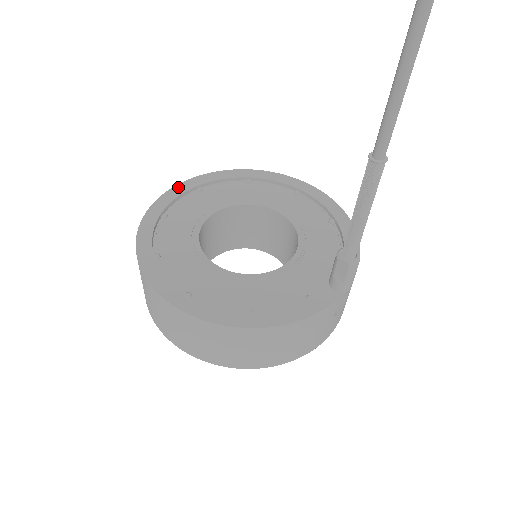
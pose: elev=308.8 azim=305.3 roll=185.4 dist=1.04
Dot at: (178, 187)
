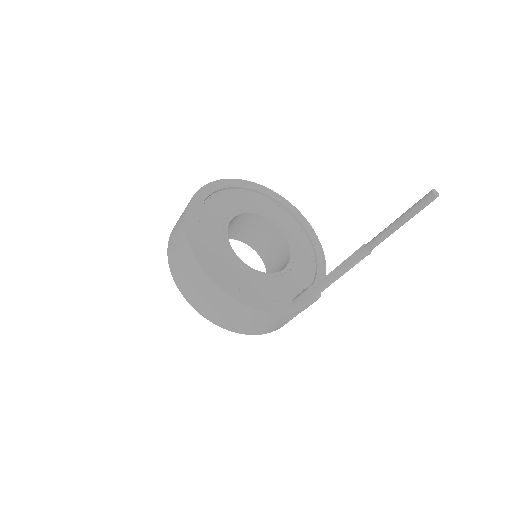
Dot at: (232, 180)
